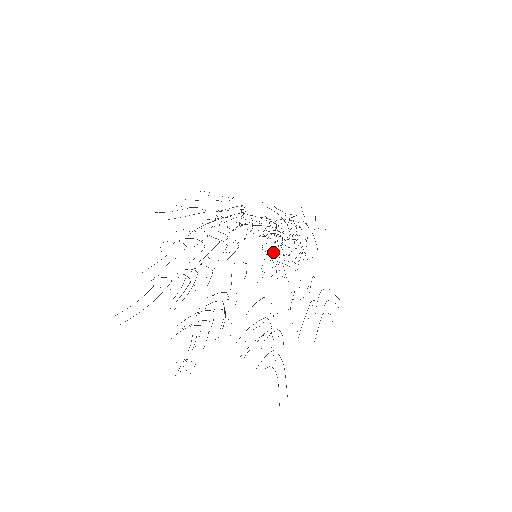
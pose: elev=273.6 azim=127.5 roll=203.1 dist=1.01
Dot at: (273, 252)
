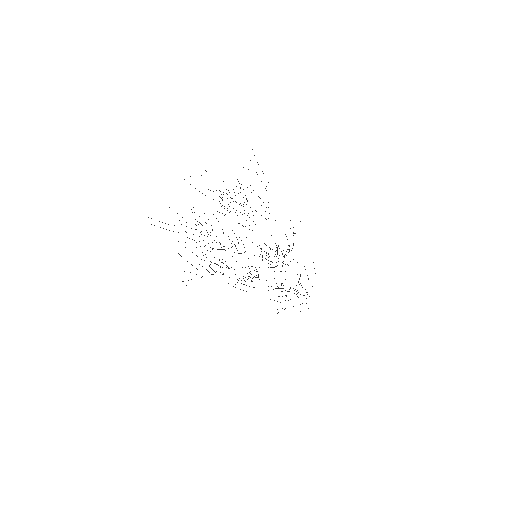
Dot at: occluded
